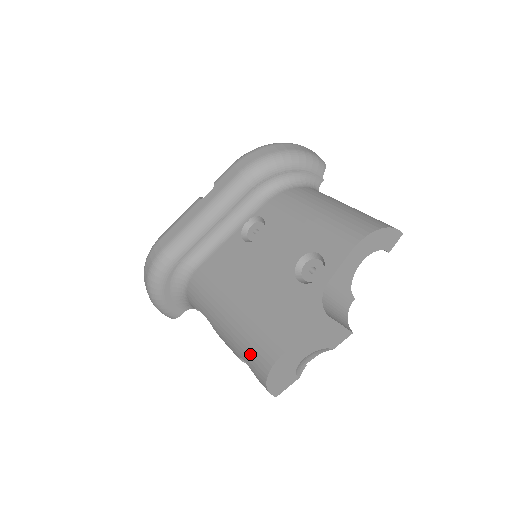
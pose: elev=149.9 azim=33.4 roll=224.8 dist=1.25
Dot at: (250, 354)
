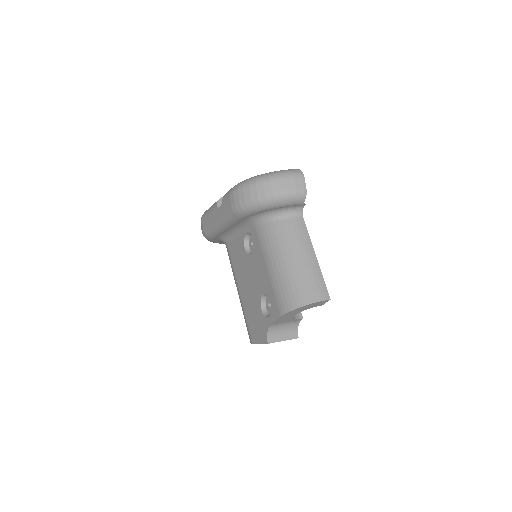
Dot at: occluded
